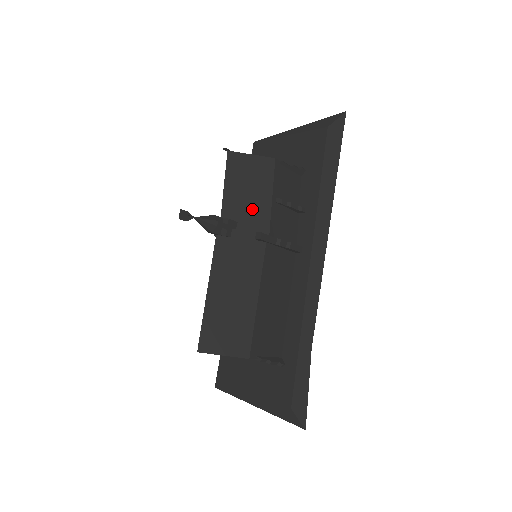
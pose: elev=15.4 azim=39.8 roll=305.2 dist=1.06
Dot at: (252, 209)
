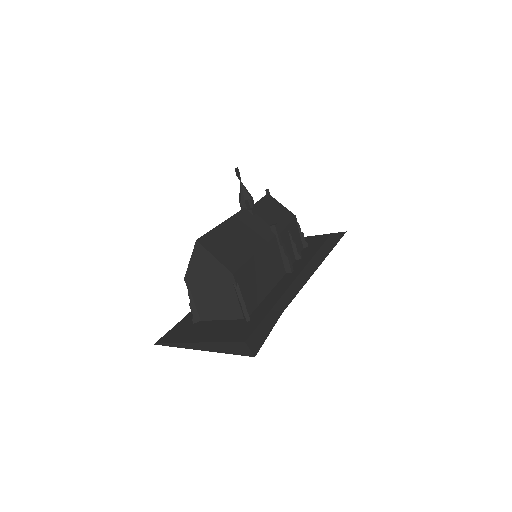
Dot at: (272, 219)
